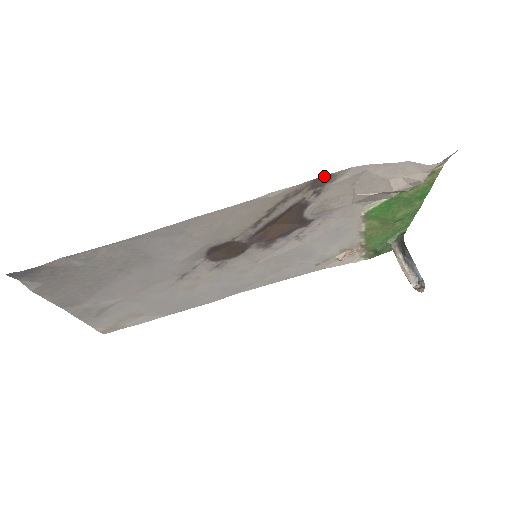
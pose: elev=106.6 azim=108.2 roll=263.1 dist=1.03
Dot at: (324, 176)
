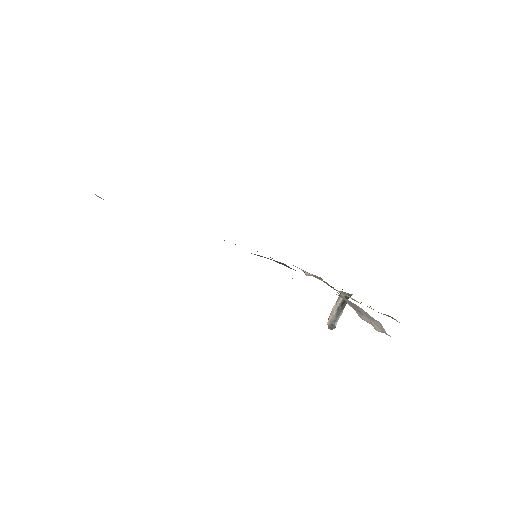
Dot at: occluded
